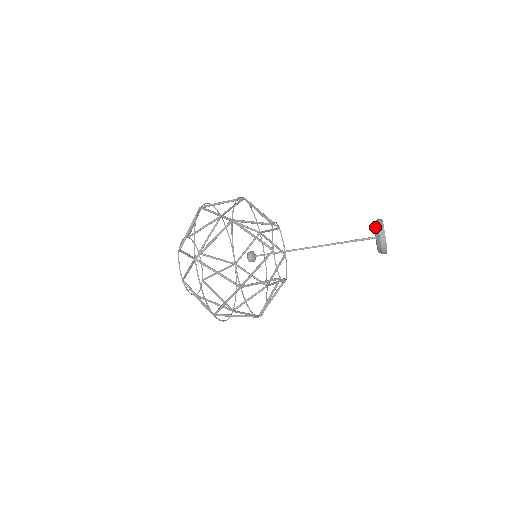
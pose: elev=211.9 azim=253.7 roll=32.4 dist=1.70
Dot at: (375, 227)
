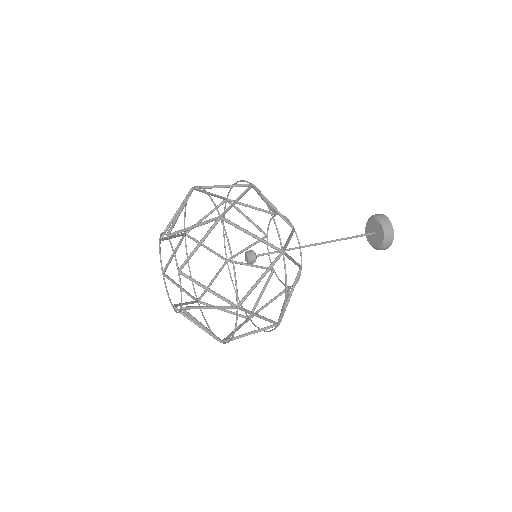
Dot at: (383, 245)
